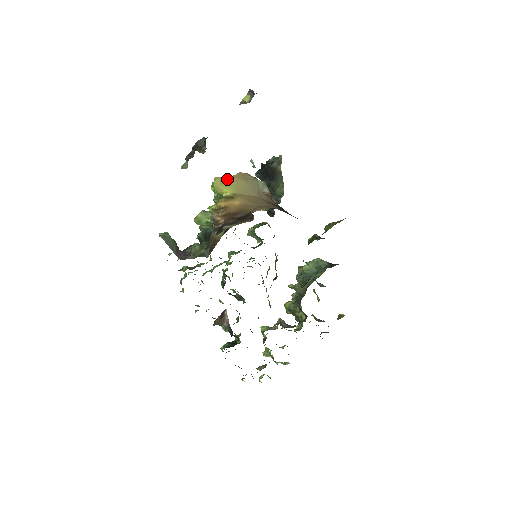
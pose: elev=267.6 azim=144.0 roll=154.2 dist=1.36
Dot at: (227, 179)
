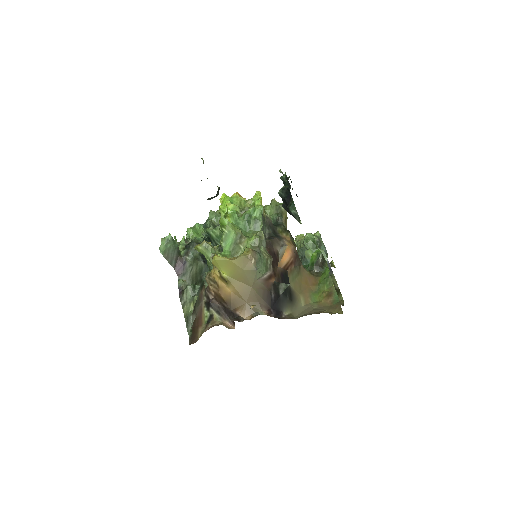
Dot at: (226, 262)
